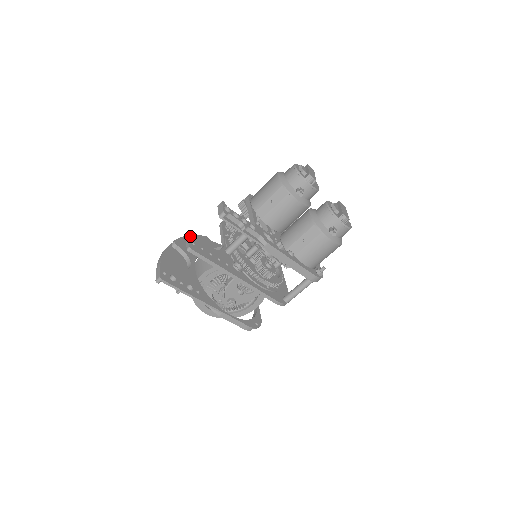
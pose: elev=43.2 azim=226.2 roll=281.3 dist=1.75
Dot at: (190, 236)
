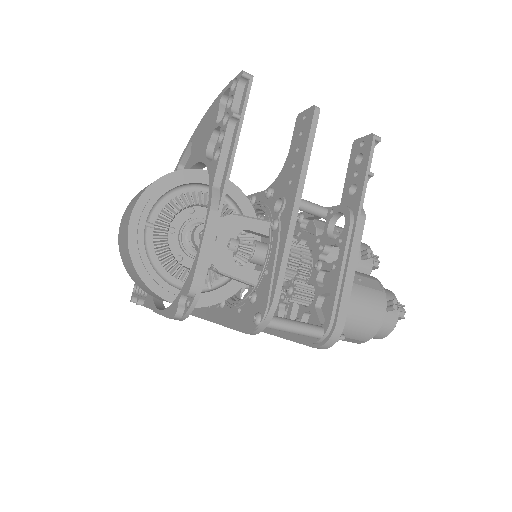
Dot at: occluded
